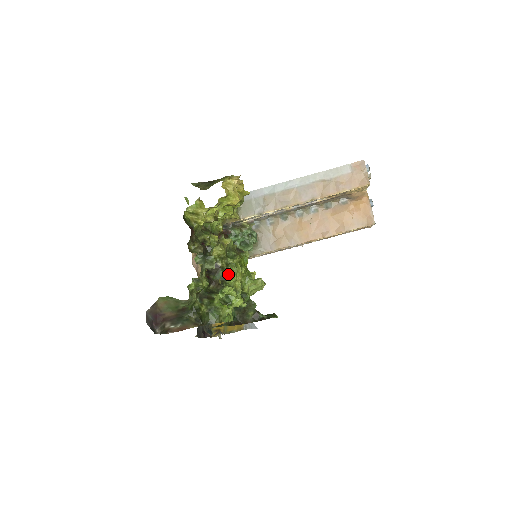
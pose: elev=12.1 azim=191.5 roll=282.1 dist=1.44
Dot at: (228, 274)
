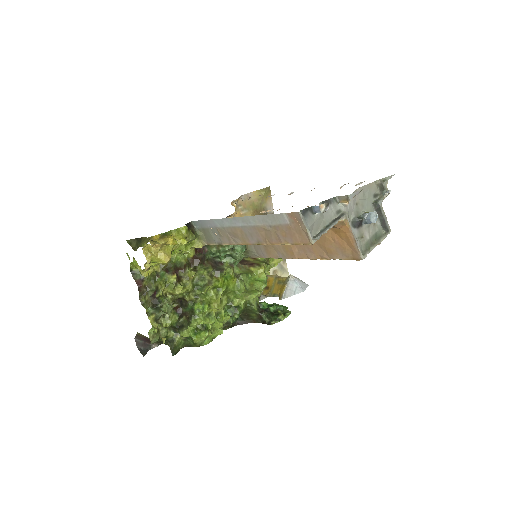
Dot at: (196, 307)
